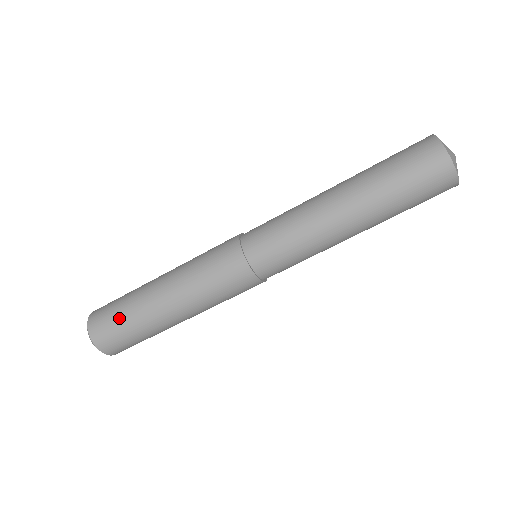
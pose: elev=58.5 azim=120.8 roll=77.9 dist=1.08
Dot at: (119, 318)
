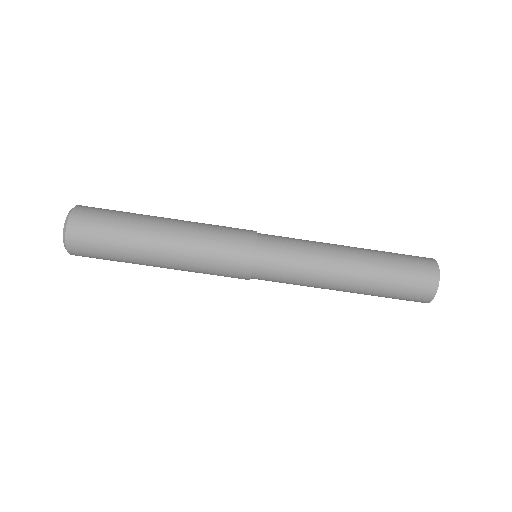
Dot at: (115, 212)
